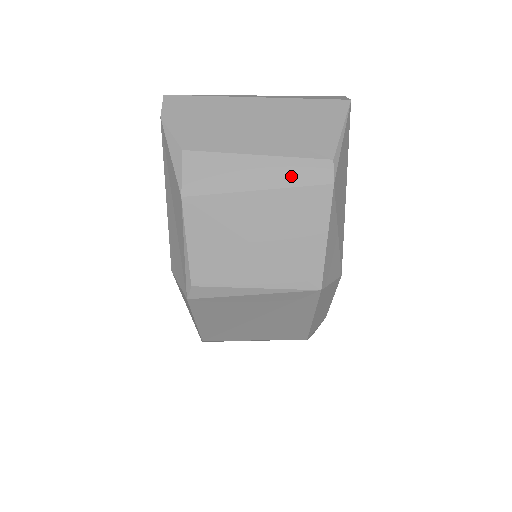
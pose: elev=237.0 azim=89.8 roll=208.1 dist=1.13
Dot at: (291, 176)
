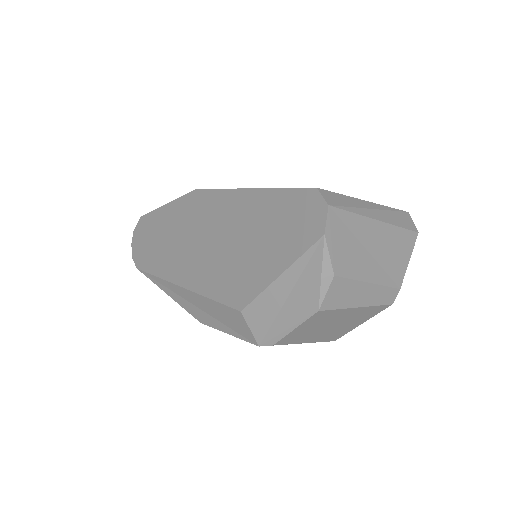
Dot at: (378, 299)
